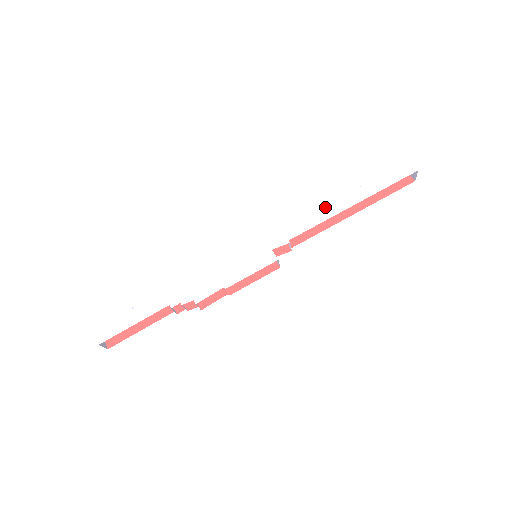
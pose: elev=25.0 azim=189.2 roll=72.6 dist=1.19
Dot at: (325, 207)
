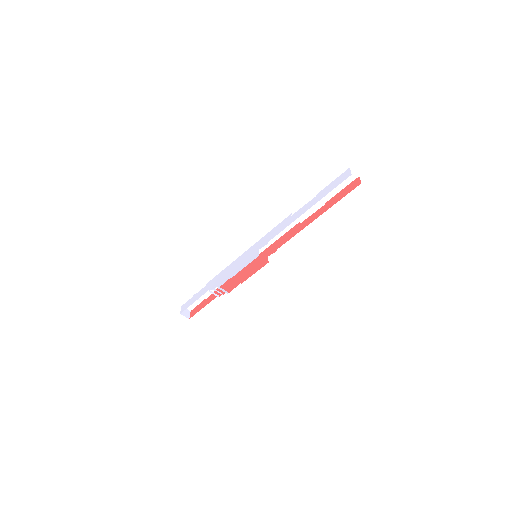
Dot at: (292, 216)
